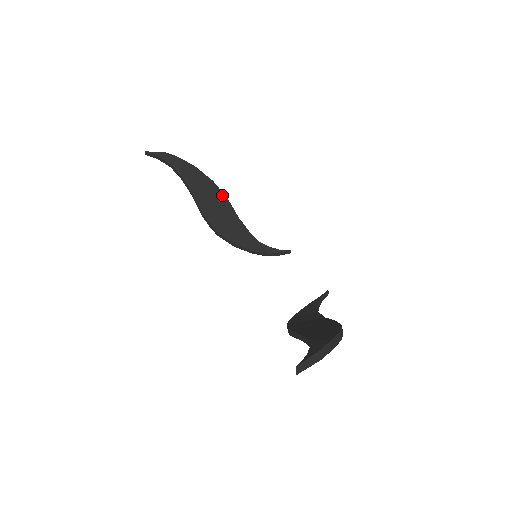
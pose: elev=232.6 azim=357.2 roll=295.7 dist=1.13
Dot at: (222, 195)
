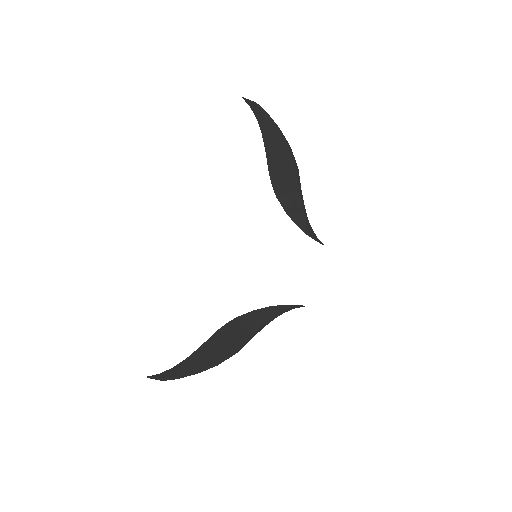
Dot at: (292, 165)
